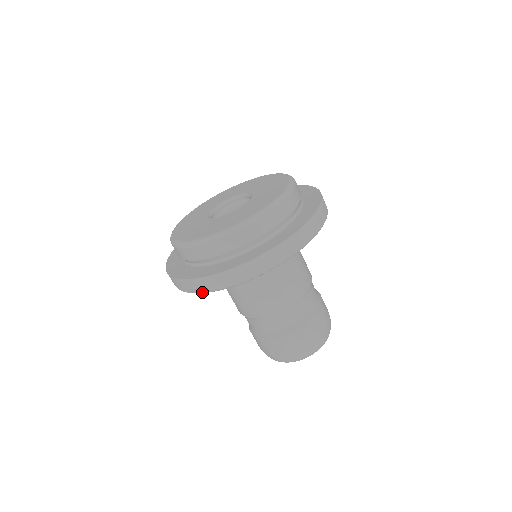
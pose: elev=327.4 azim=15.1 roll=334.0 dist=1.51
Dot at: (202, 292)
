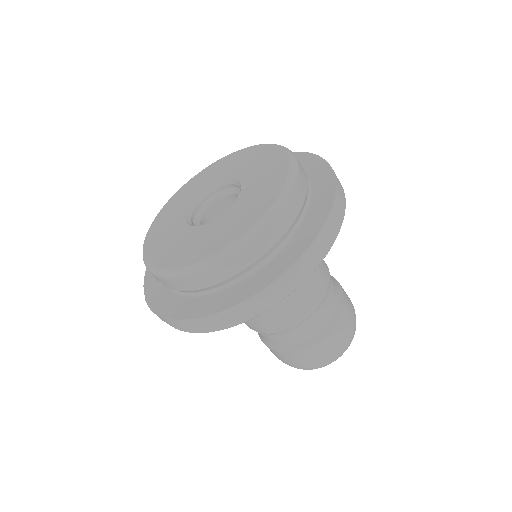
Dot at: (278, 301)
